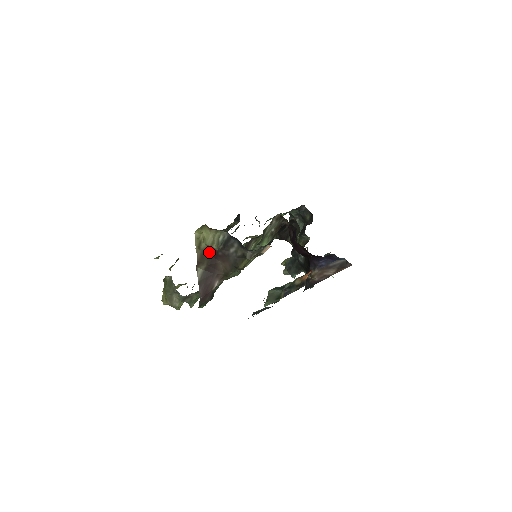
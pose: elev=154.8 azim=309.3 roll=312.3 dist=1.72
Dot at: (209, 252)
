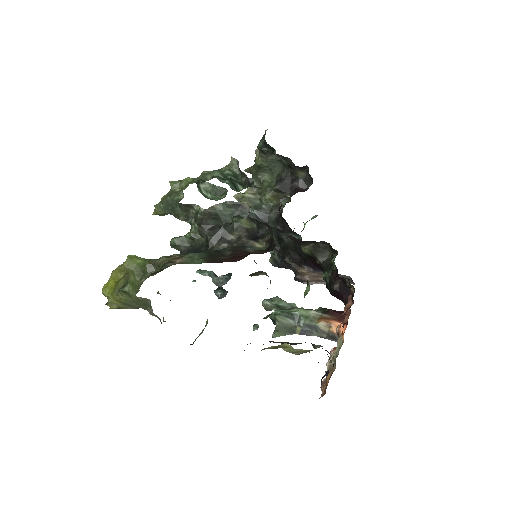
Dot at: occluded
